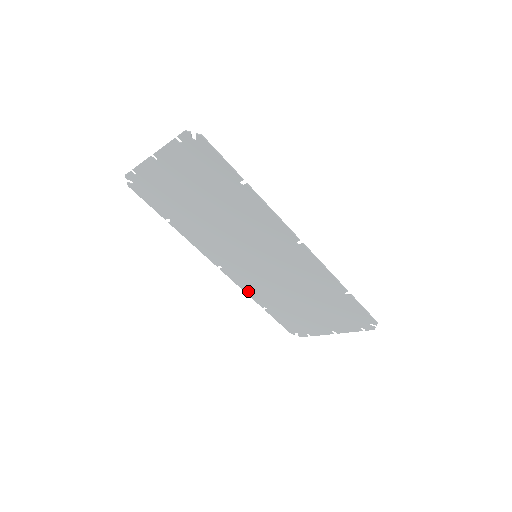
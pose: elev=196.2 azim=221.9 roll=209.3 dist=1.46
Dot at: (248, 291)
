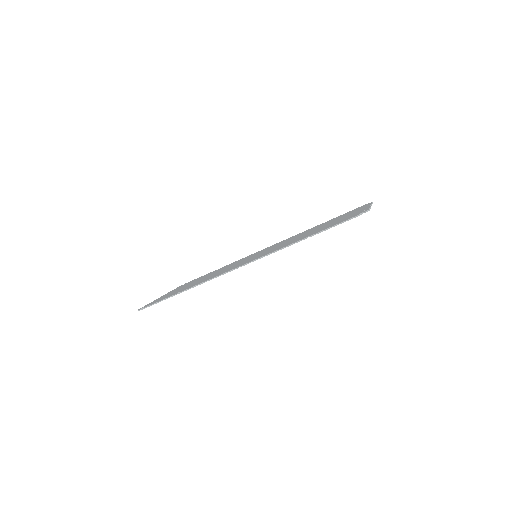
Dot at: occluded
